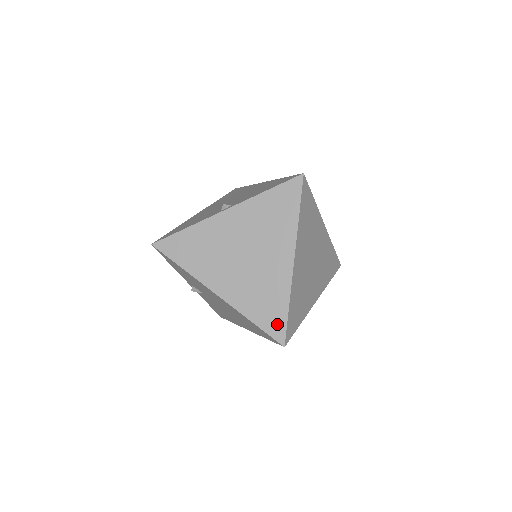
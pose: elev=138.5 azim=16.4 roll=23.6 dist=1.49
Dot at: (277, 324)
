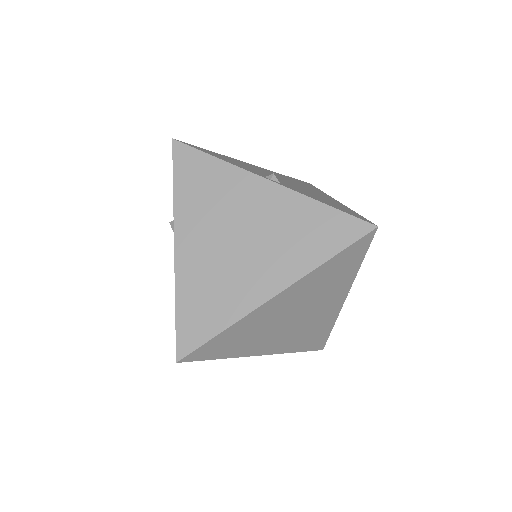
Dot at: (194, 334)
